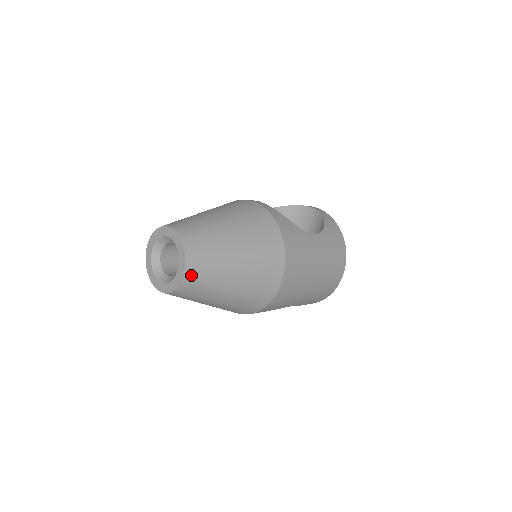
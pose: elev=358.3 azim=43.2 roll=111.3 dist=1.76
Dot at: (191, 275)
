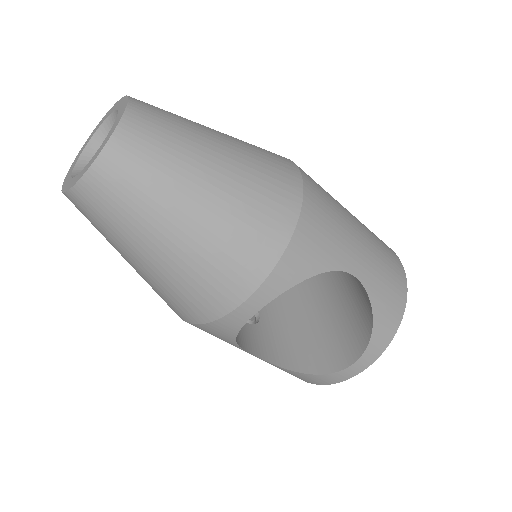
Dot at: (142, 107)
